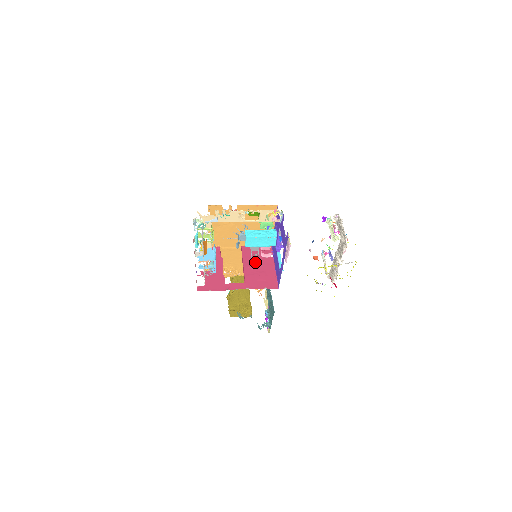
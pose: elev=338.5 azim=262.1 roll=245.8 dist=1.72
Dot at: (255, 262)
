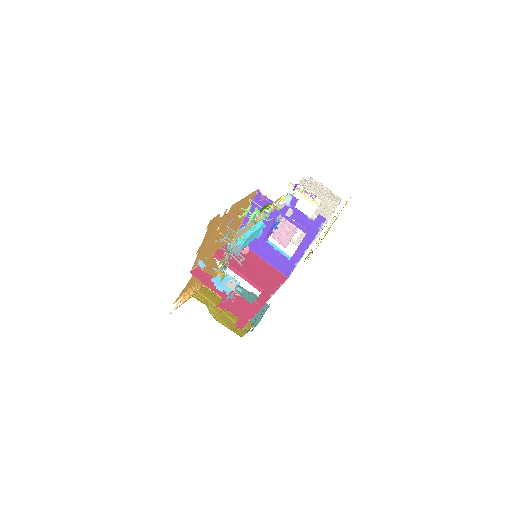
Dot at: (244, 264)
